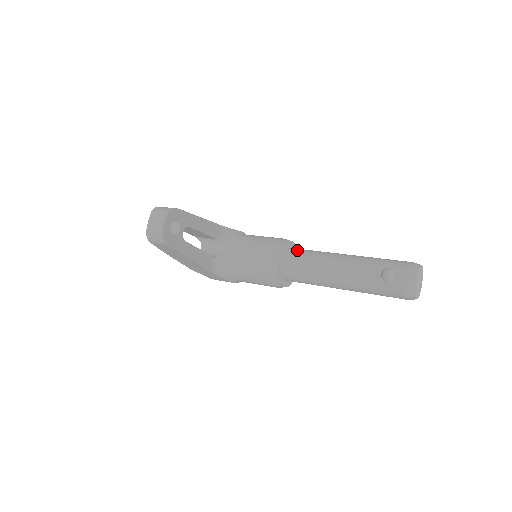
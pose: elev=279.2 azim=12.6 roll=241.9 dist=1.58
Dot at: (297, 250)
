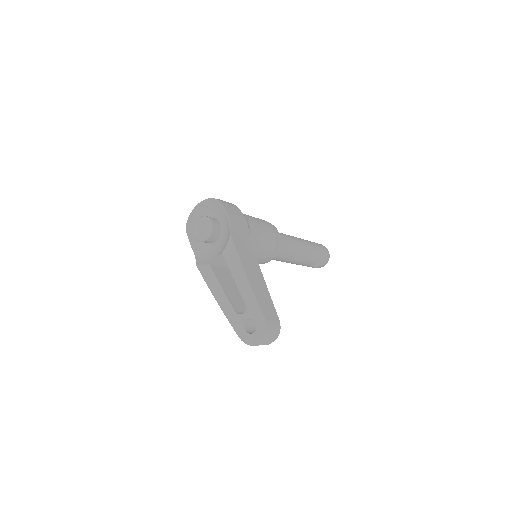
Dot at: (281, 246)
